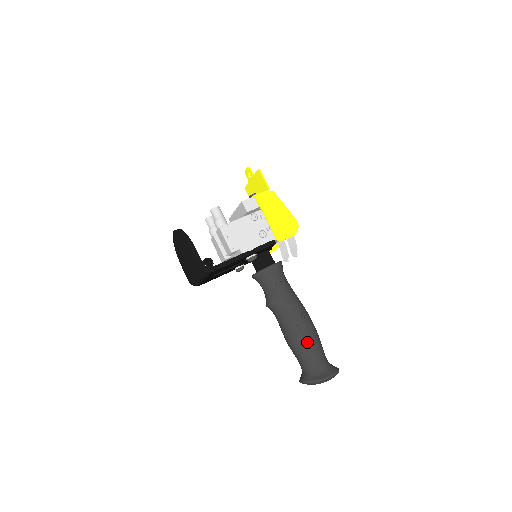
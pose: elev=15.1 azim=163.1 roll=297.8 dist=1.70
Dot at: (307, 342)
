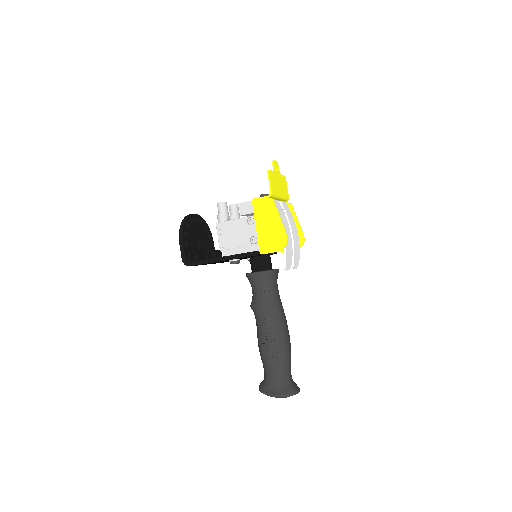
Dot at: (267, 356)
